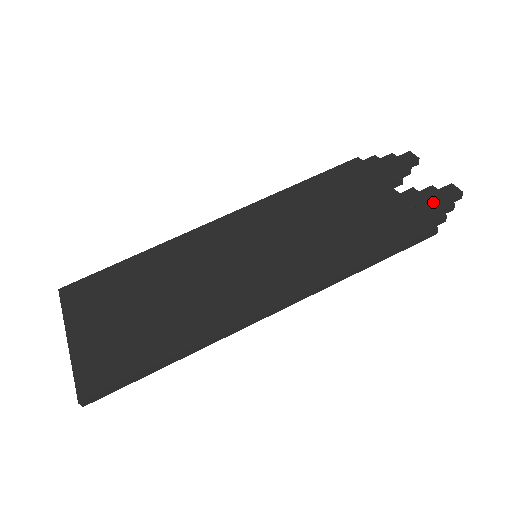
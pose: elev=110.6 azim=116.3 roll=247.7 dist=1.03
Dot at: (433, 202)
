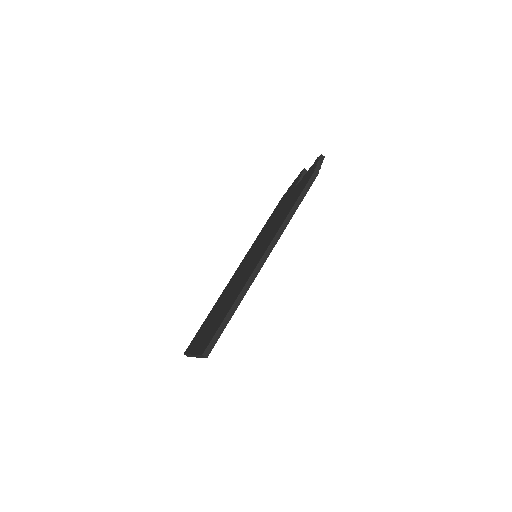
Dot at: (312, 168)
